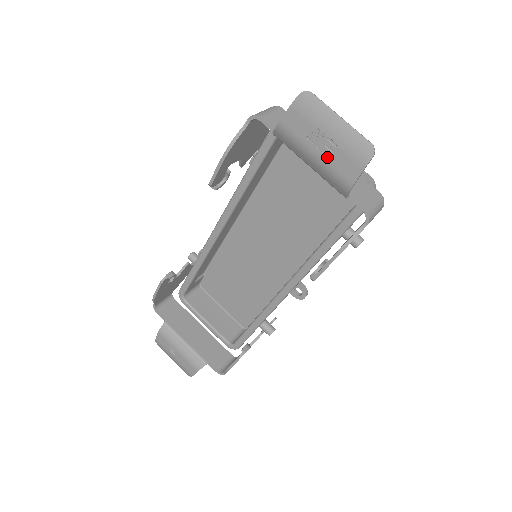
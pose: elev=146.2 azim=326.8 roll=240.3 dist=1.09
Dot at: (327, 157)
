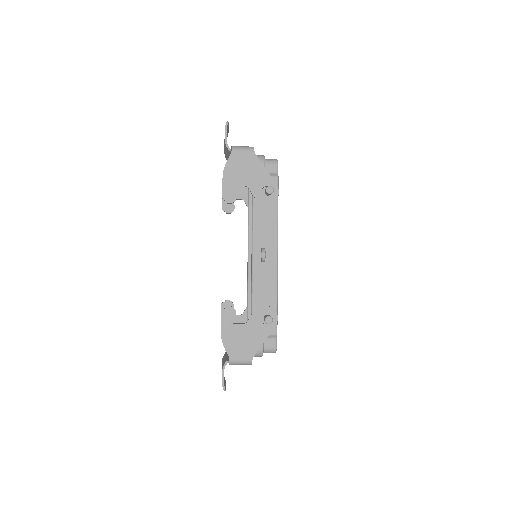
Dot at: (224, 143)
